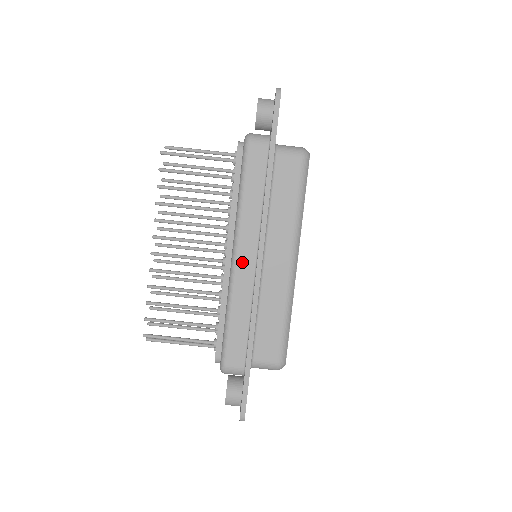
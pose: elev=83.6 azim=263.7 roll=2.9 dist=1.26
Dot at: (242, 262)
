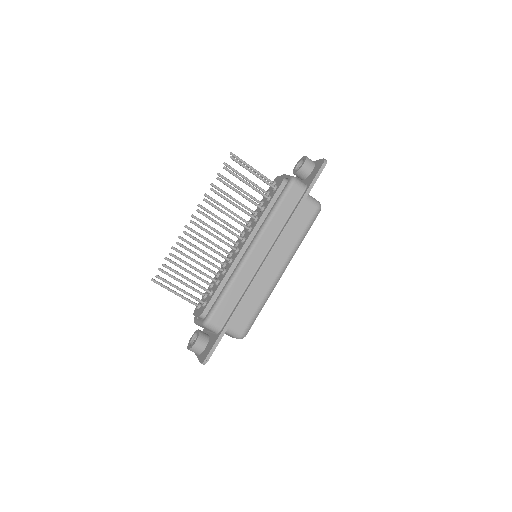
Dot at: (254, 257)
